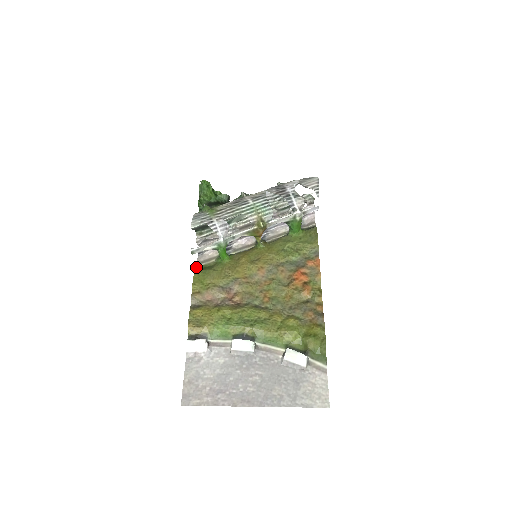
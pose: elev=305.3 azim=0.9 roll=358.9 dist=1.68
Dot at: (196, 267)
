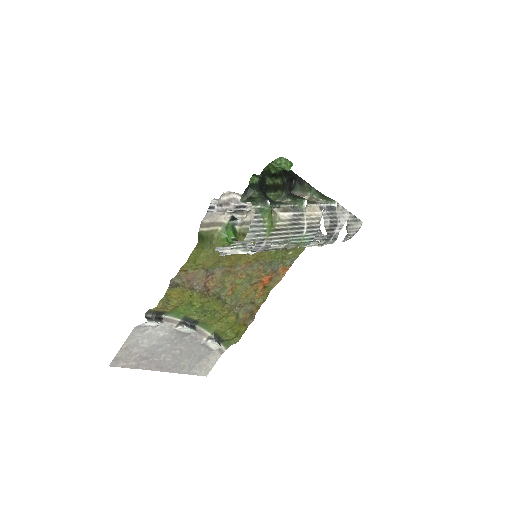
Dot at: (199, 233)
